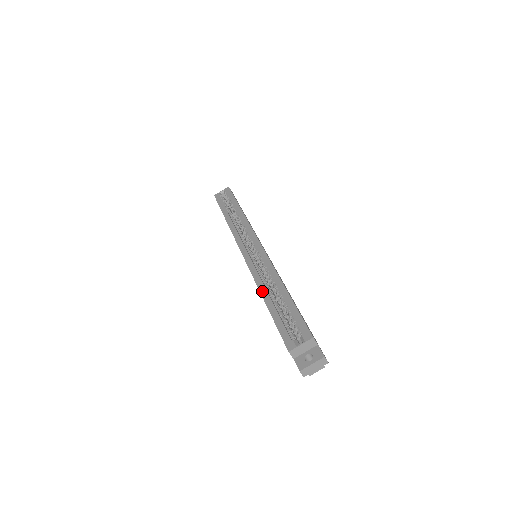
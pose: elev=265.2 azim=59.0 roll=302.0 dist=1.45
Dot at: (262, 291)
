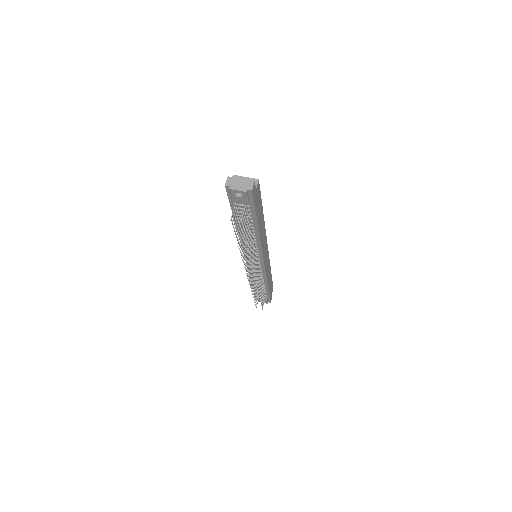
Dot at: occluded
